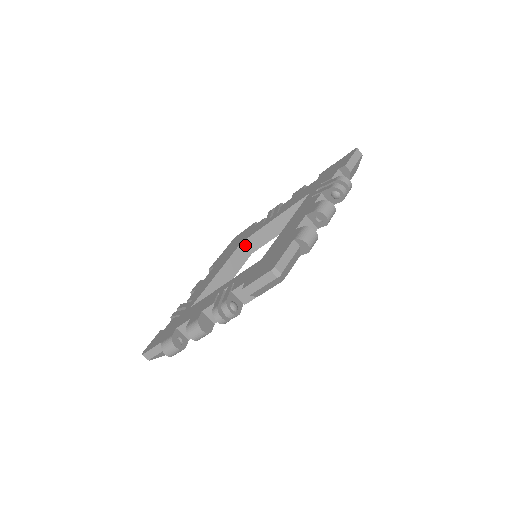
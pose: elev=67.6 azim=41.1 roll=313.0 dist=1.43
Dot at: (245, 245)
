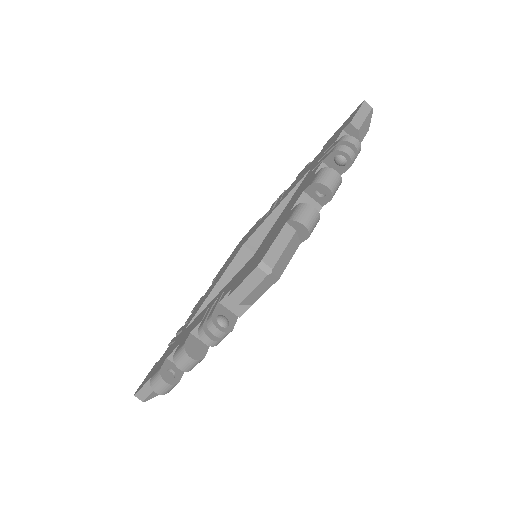
Dot at: (248, 247)
